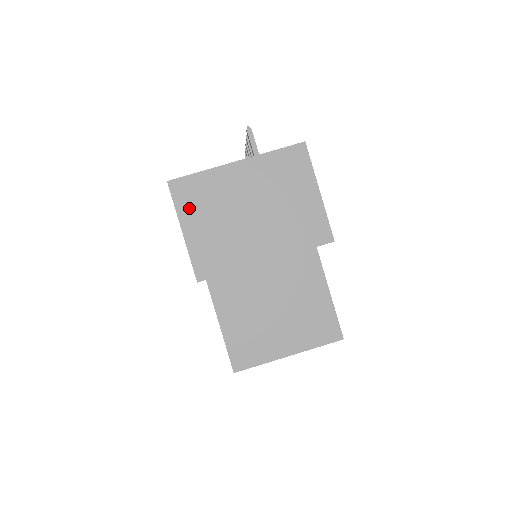
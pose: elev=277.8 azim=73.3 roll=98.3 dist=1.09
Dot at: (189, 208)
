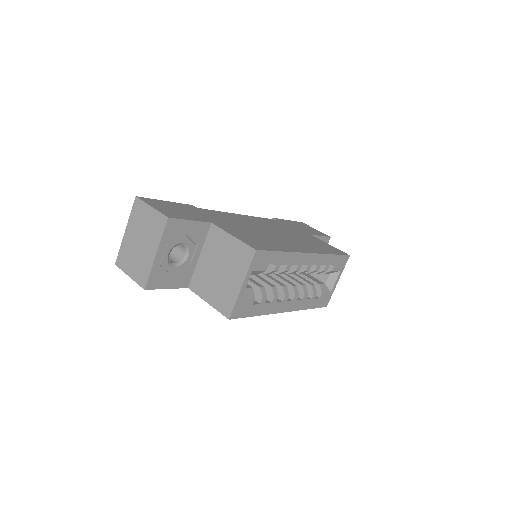
Dot at: (125, 266)
